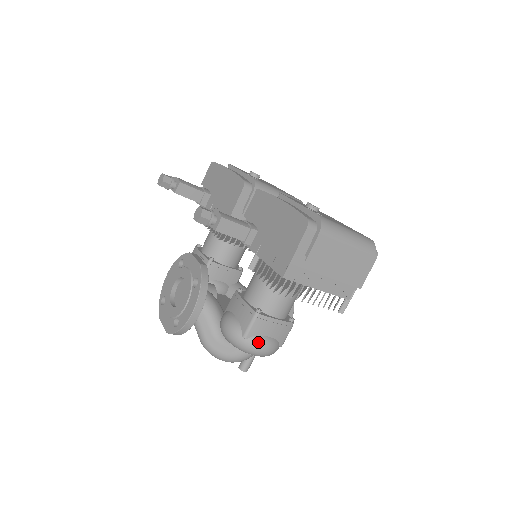
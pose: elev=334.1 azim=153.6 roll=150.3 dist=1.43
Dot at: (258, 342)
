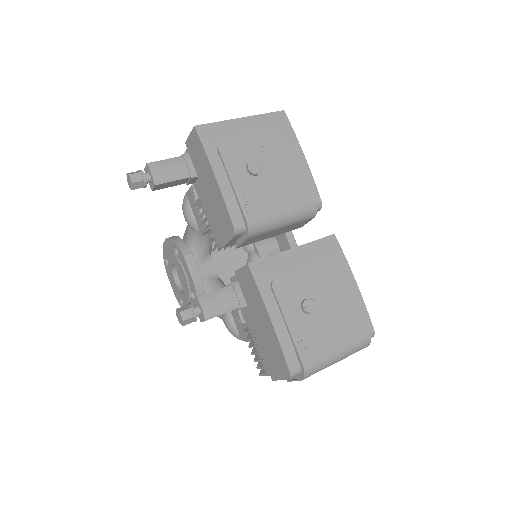
Dot at: occluded
